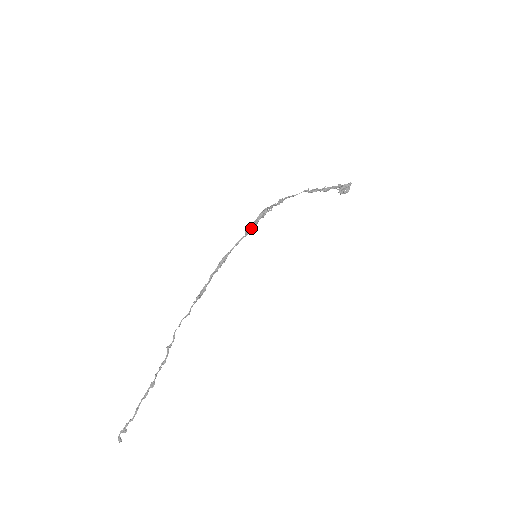
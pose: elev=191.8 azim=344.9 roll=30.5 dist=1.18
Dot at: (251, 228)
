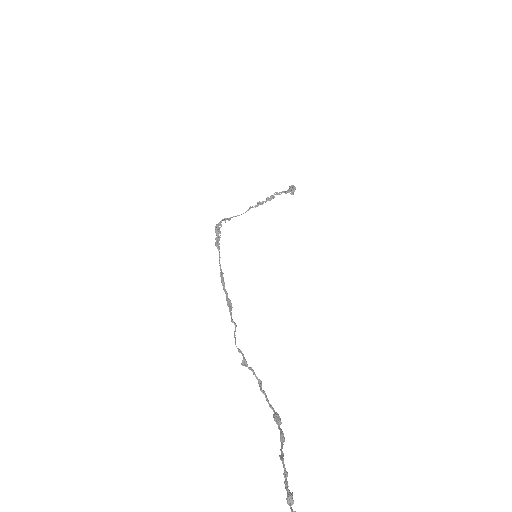
Dot at: (217, 243)
